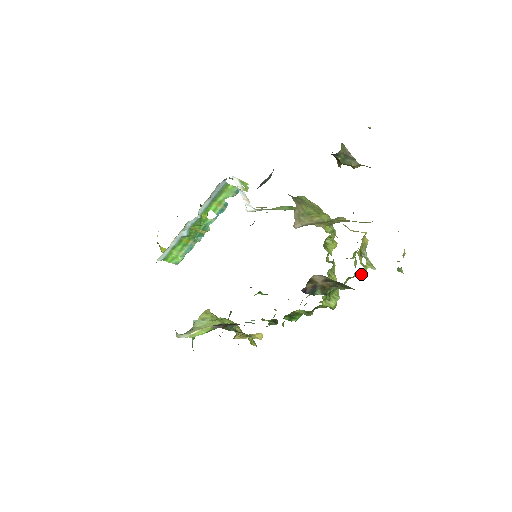
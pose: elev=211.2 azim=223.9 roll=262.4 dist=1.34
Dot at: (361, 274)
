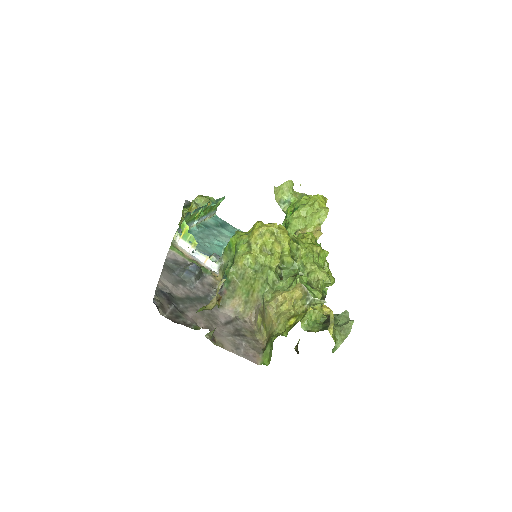
Dot at: occluded
